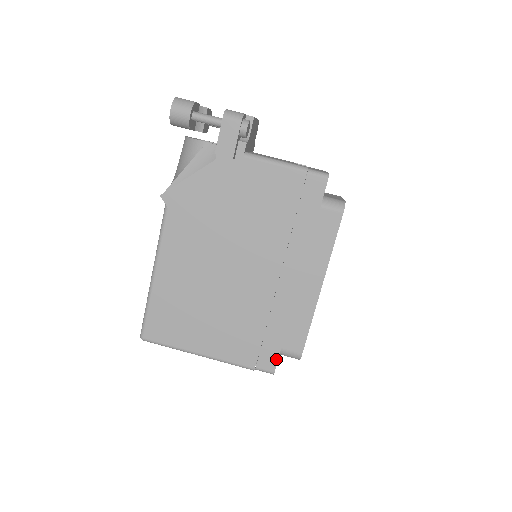
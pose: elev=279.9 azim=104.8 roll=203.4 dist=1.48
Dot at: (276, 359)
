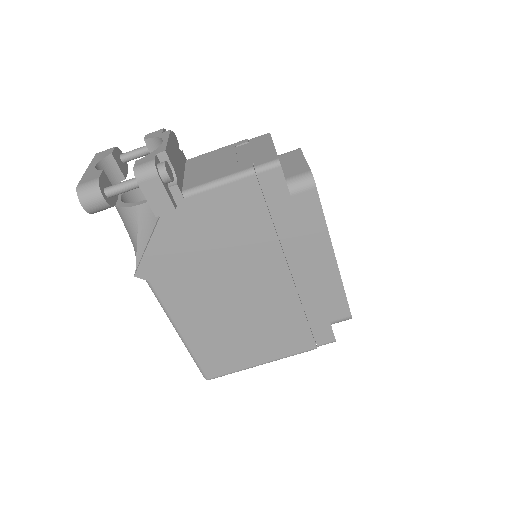
Dot at: (331, 331)
